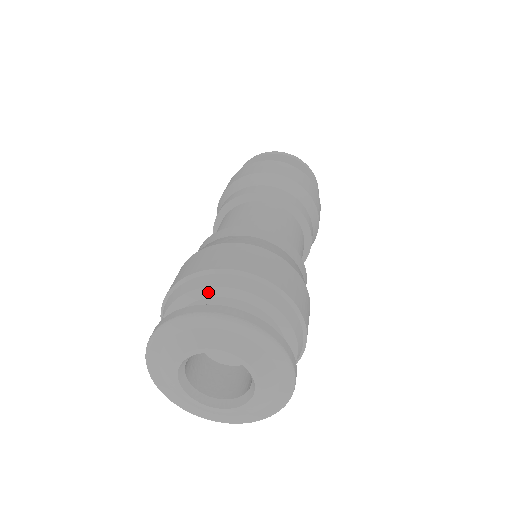
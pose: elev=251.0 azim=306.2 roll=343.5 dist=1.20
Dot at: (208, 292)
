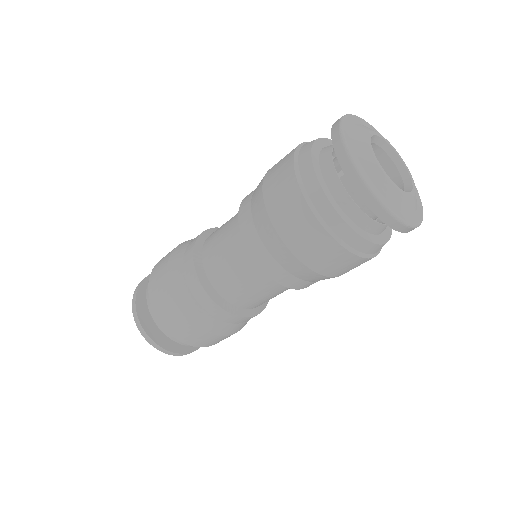
Dot at: occluded
